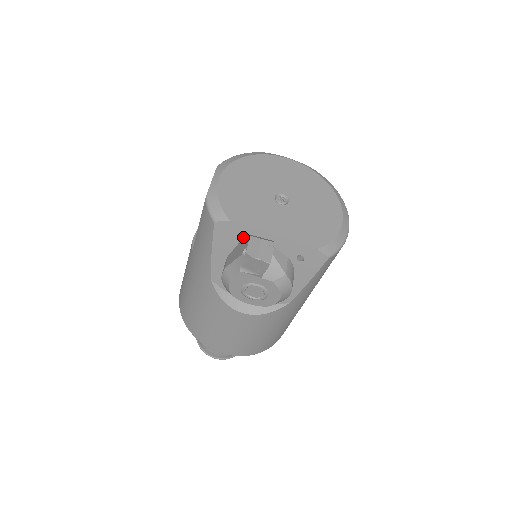
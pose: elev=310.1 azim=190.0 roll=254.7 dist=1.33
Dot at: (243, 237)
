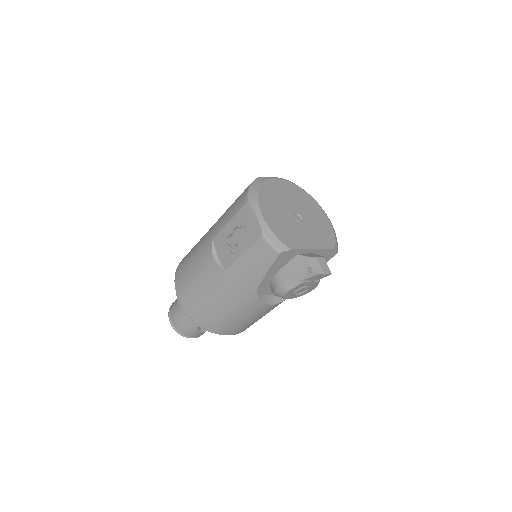
Dot at: (294, 257)
